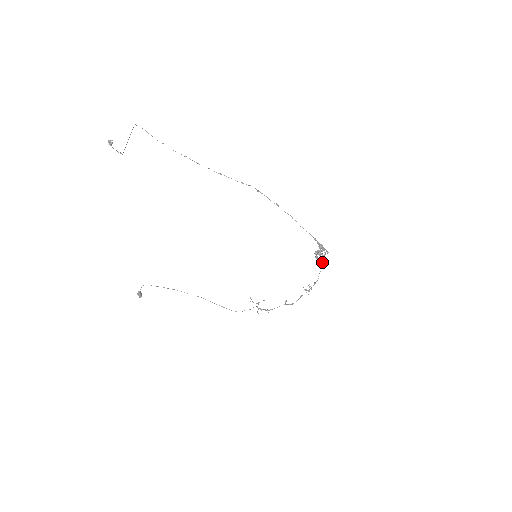
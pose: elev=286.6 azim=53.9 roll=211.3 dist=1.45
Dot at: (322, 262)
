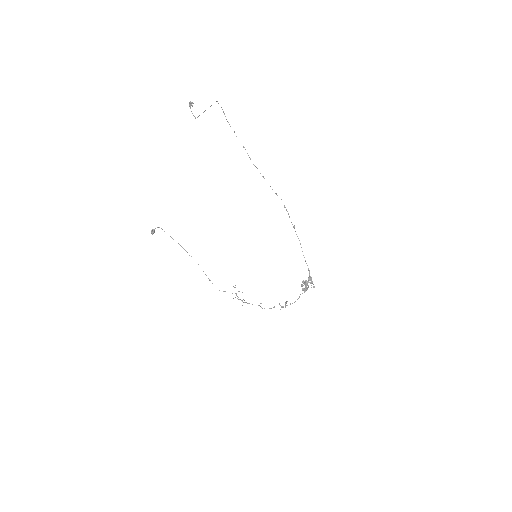
Dot at: (304, 291)
